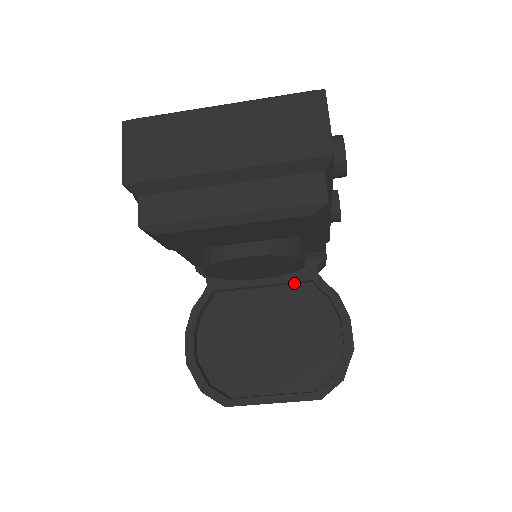
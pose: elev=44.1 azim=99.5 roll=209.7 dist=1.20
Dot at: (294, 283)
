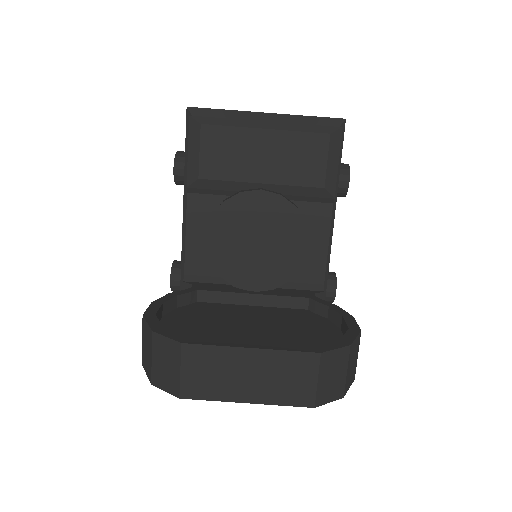
Dot at: (288, 305)
